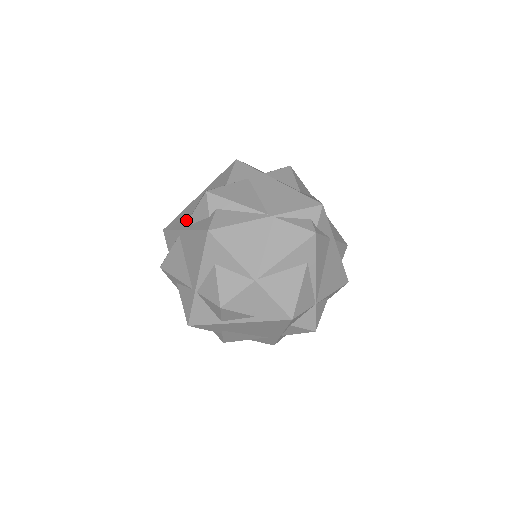
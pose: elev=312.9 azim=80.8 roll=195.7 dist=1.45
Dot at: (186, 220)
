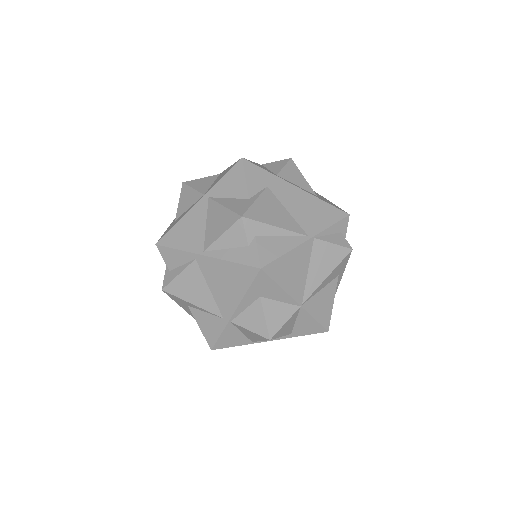
Dot at: (200, 240)
